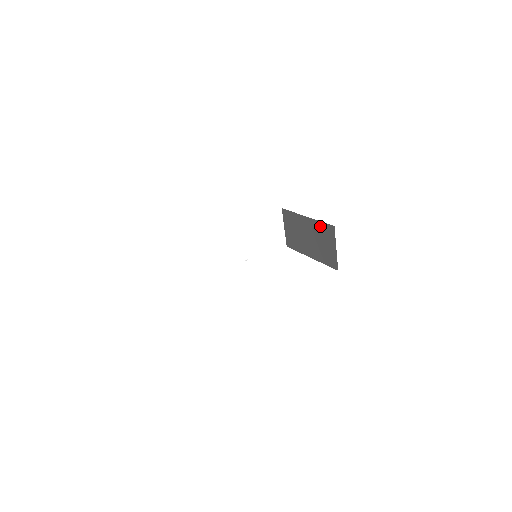
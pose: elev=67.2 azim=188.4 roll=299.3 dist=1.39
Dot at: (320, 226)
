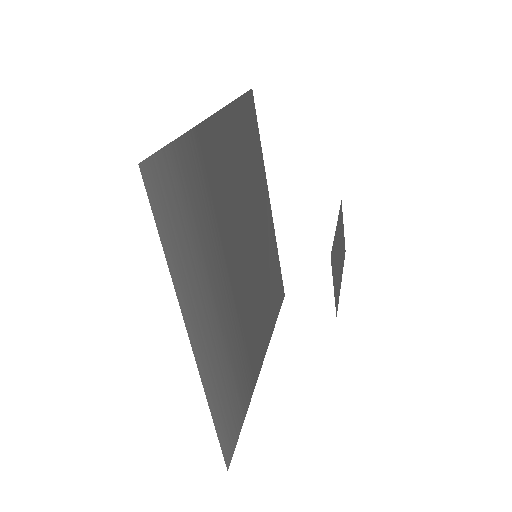
Dot at: (334, 246)
